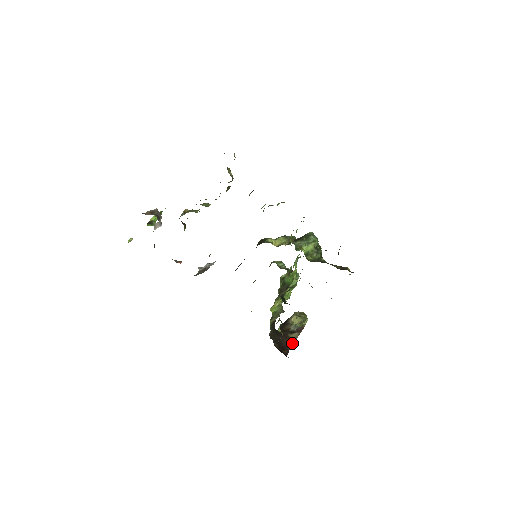
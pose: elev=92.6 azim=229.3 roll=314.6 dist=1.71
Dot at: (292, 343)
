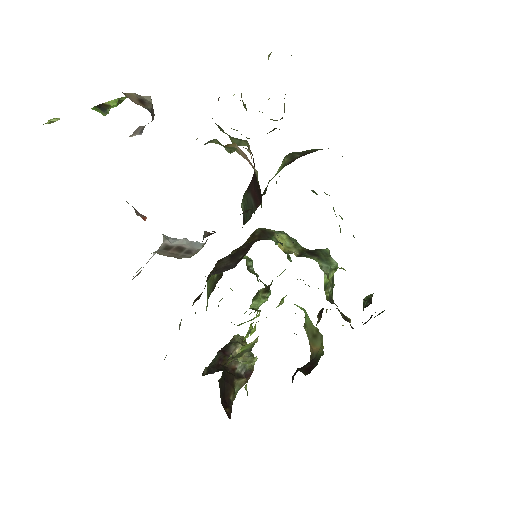
Dot at: (235, 395)
